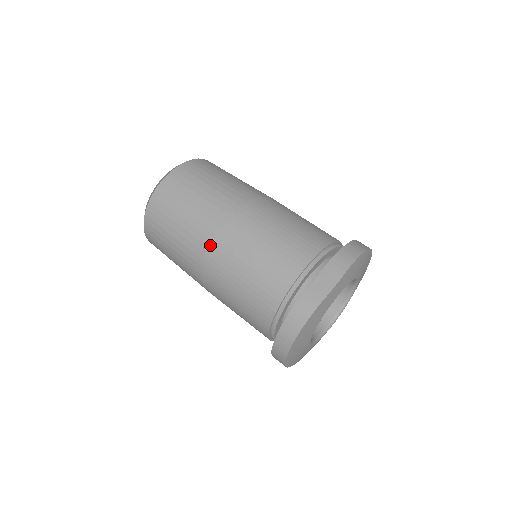
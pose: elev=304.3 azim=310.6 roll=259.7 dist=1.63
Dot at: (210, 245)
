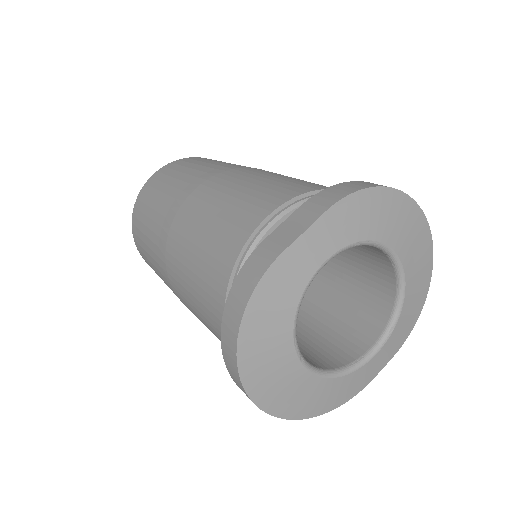
Dot at: (169, 228)
